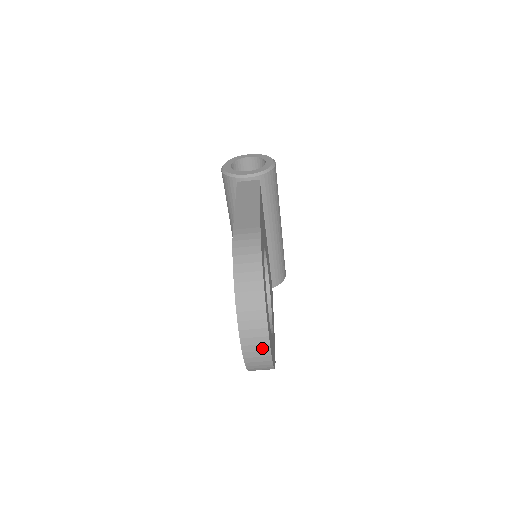
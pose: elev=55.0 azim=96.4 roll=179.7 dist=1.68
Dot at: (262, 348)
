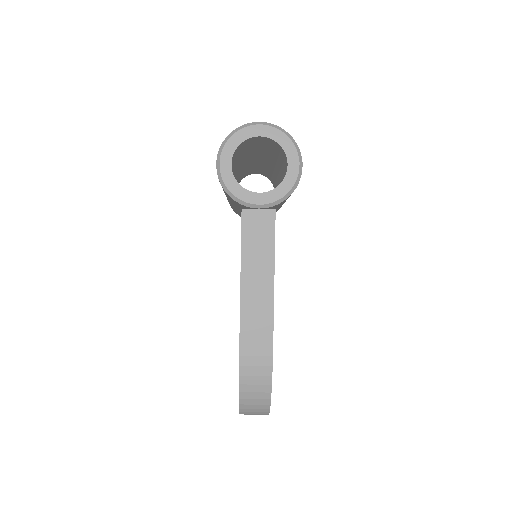
Dot at: occluded
